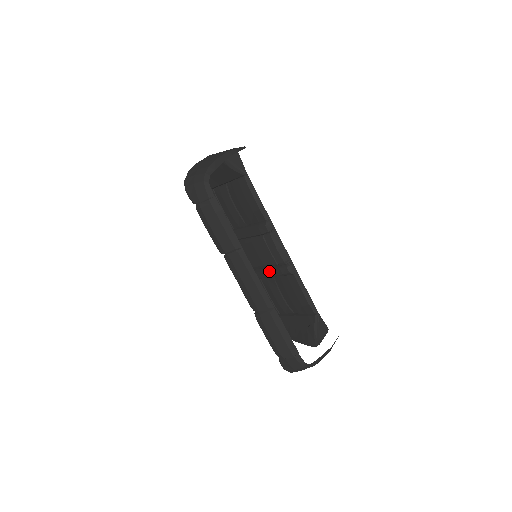
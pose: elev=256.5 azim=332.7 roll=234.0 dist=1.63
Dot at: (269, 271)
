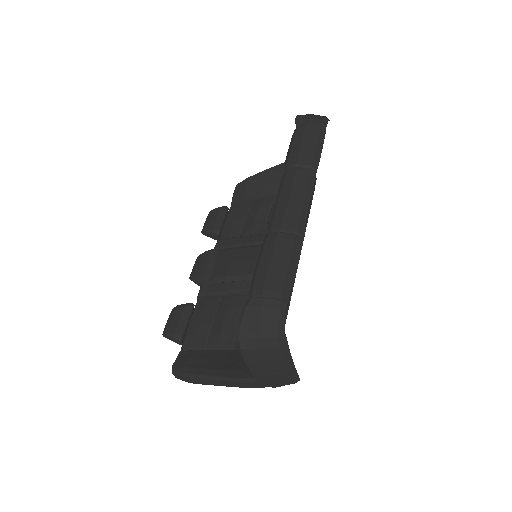
Dot at: occluded
